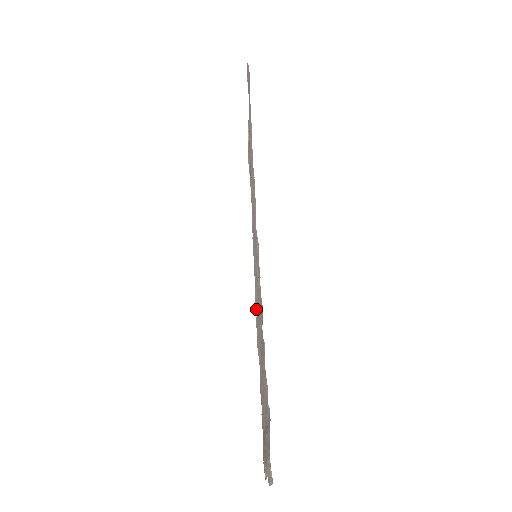
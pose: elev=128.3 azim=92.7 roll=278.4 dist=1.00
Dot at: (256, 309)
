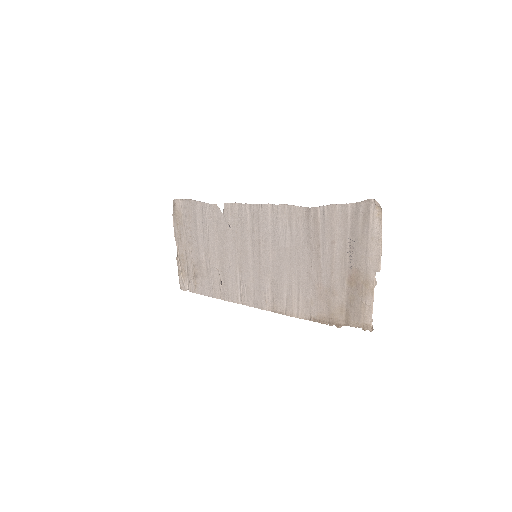
Dot at: (269, 307)
